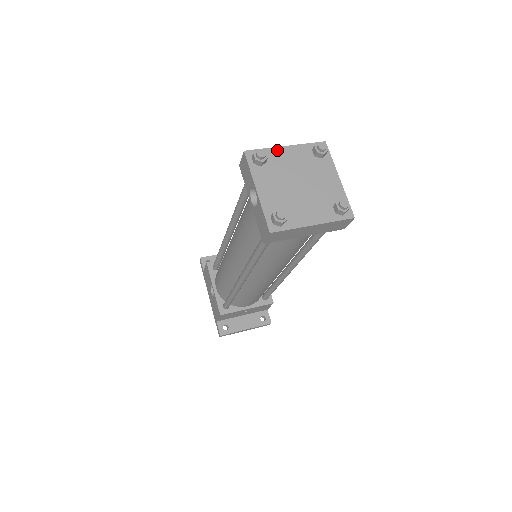
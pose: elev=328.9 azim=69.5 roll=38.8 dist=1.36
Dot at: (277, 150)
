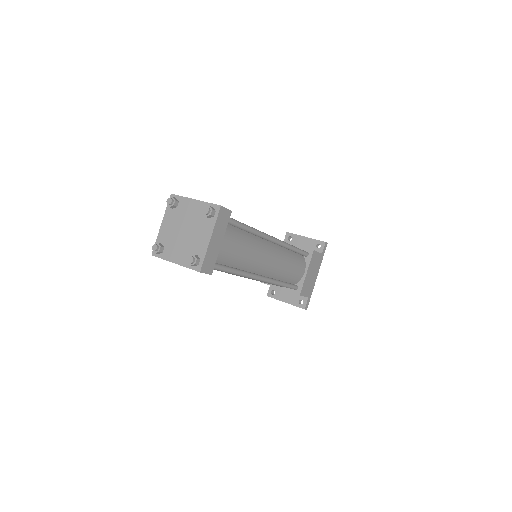
Dot at: (188, 200)
